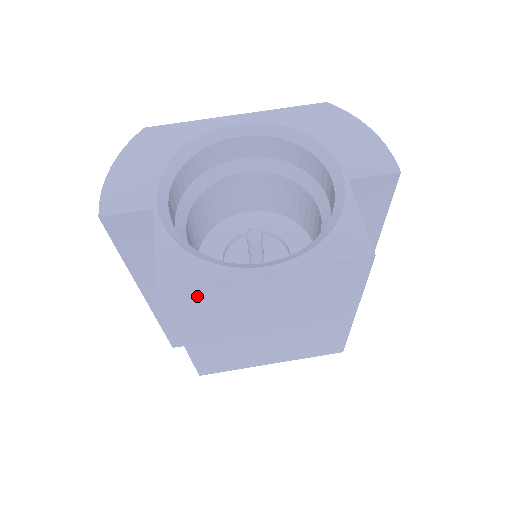
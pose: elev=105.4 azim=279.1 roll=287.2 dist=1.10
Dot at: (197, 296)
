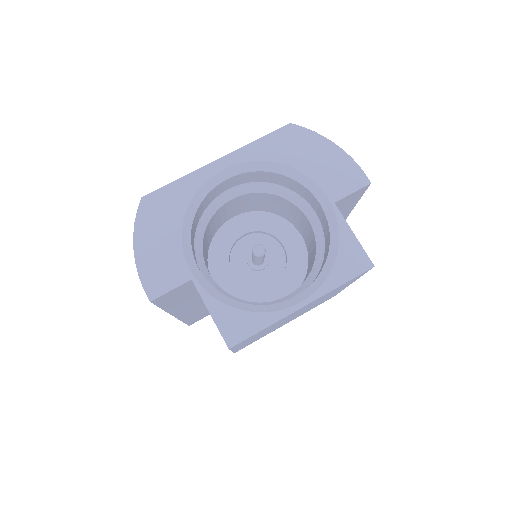
Dot at: (253, 336)
